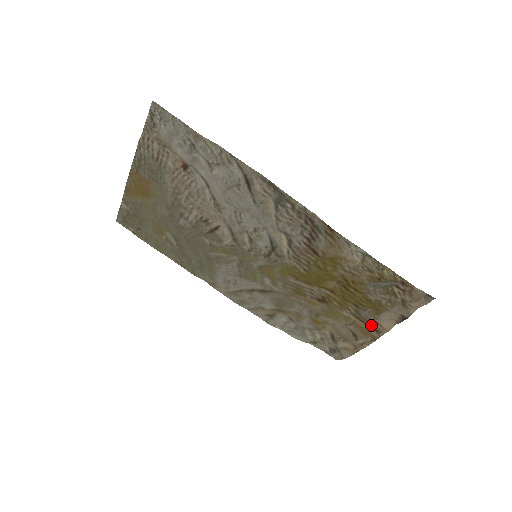
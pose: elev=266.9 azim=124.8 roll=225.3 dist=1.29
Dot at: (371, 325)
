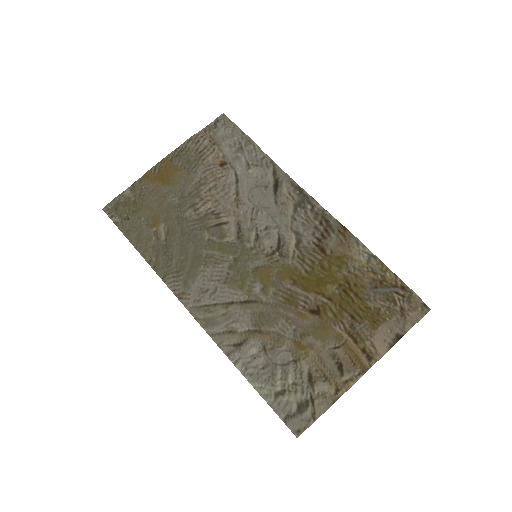
Dot at: (364, 346)
